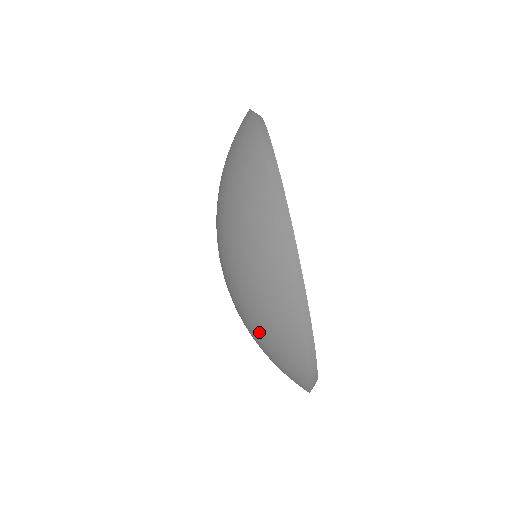
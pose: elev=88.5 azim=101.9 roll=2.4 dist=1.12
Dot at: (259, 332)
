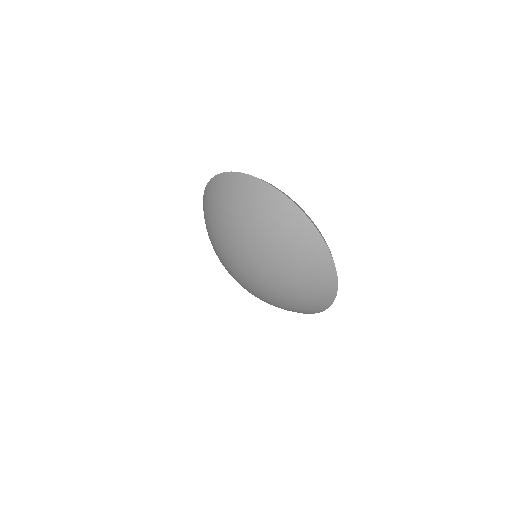
Dot at: (295, 265)
